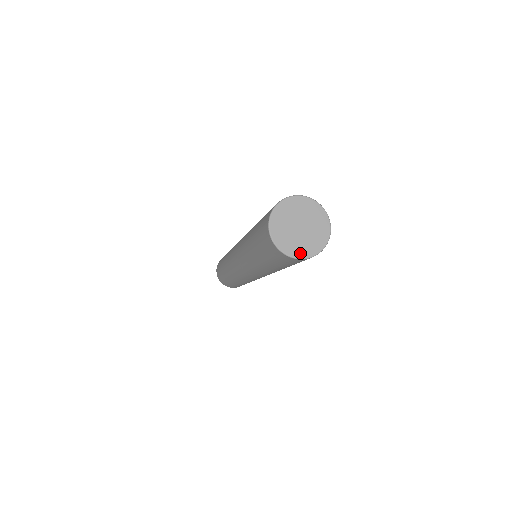
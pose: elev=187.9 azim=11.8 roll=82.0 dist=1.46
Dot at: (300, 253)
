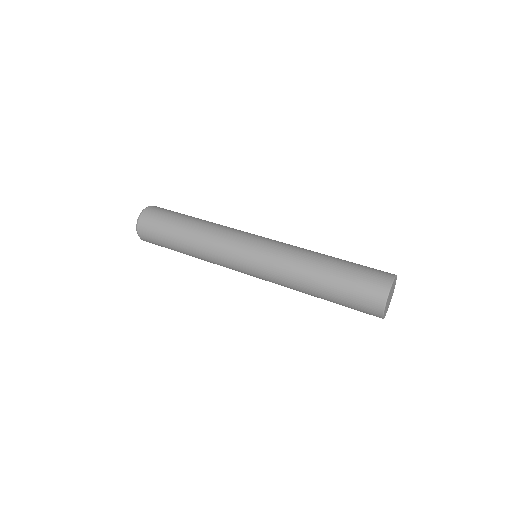
Dot at: occluded
